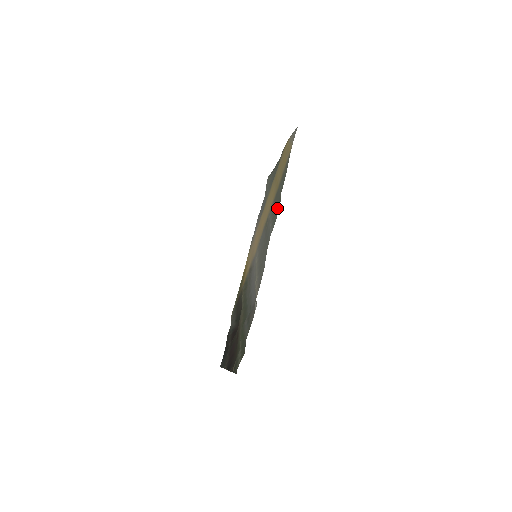
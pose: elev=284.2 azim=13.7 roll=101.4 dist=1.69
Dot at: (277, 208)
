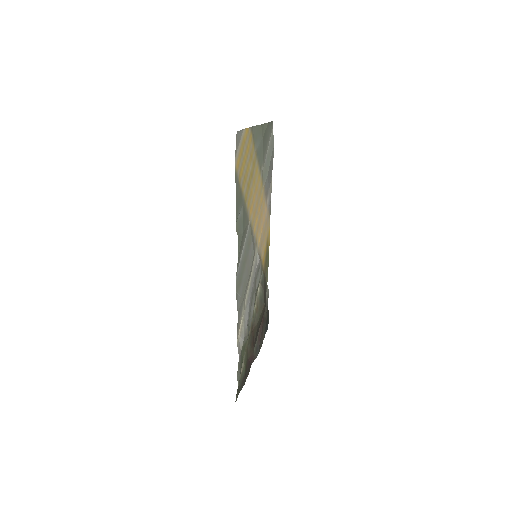
Dot at: (241, 237)
